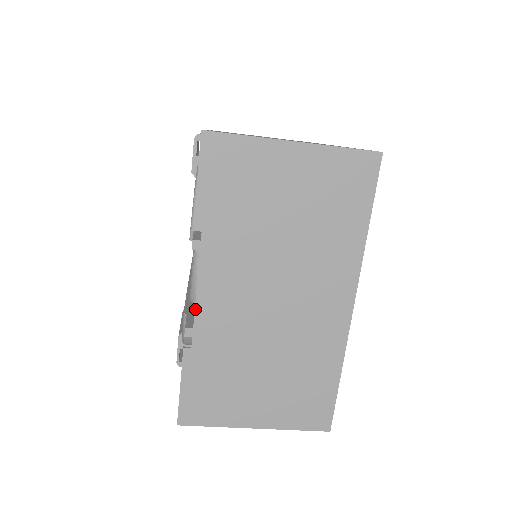
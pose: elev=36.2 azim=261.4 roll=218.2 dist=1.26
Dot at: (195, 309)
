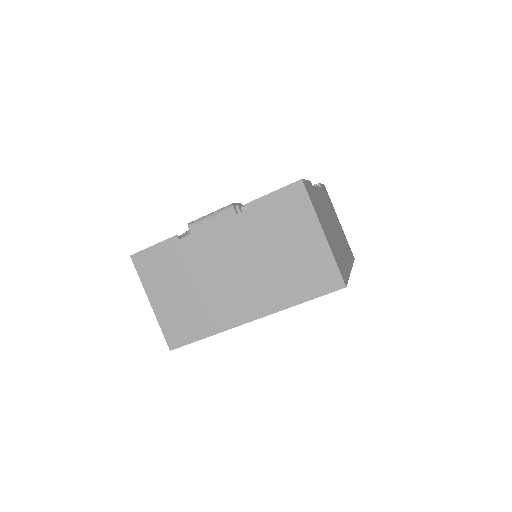
Dot at: occluded
